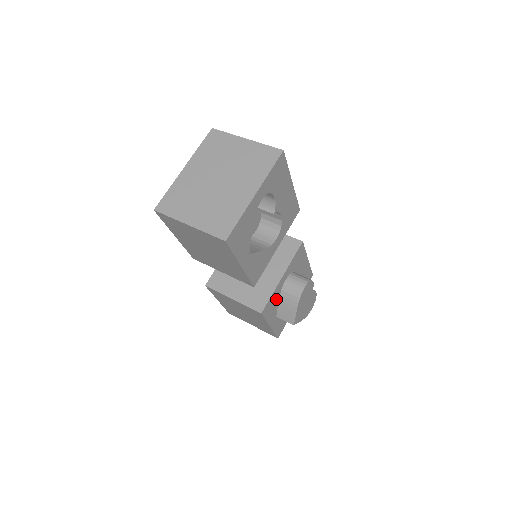
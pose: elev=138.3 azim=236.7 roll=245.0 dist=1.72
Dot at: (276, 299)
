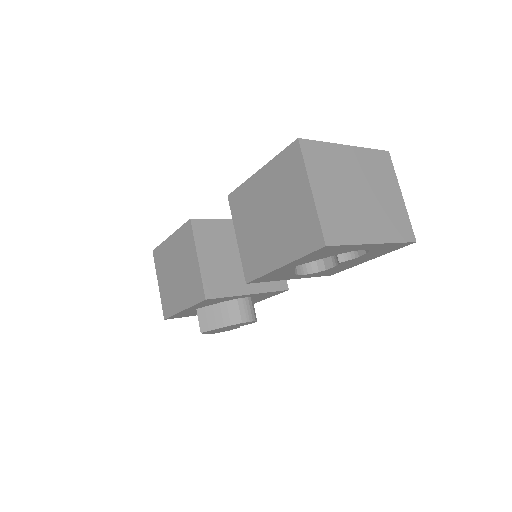
Dot at: (221, 301)
